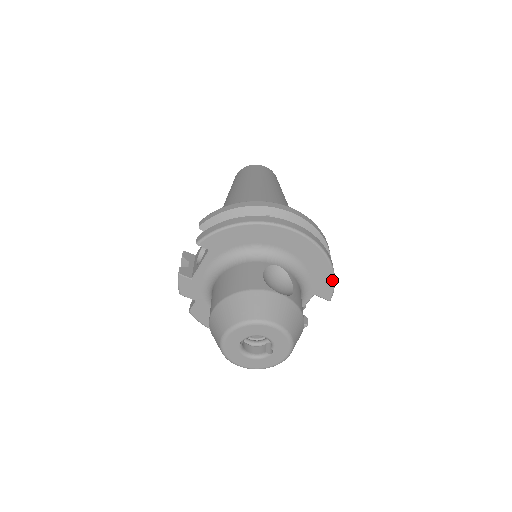
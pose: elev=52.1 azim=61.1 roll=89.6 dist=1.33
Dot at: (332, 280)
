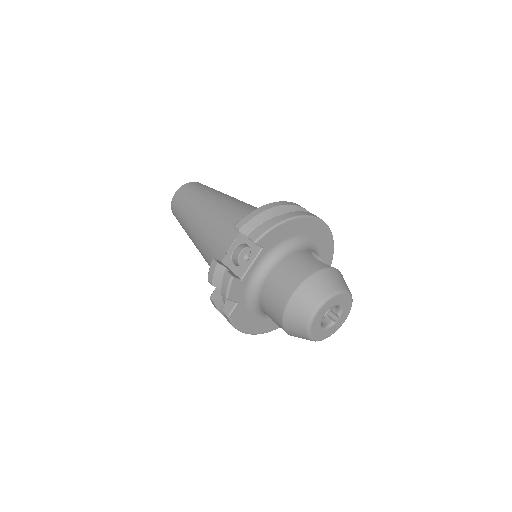
Dot at: (331, 260)
